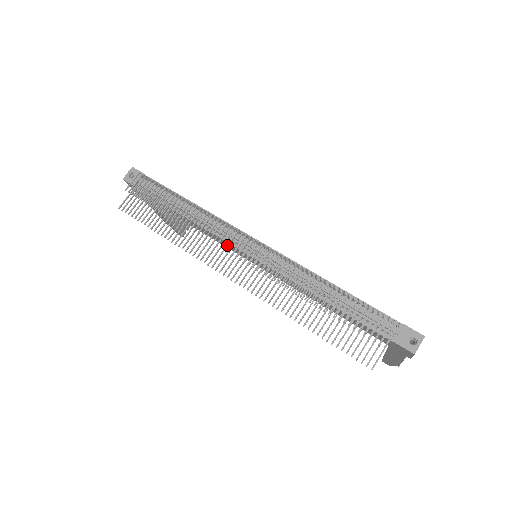
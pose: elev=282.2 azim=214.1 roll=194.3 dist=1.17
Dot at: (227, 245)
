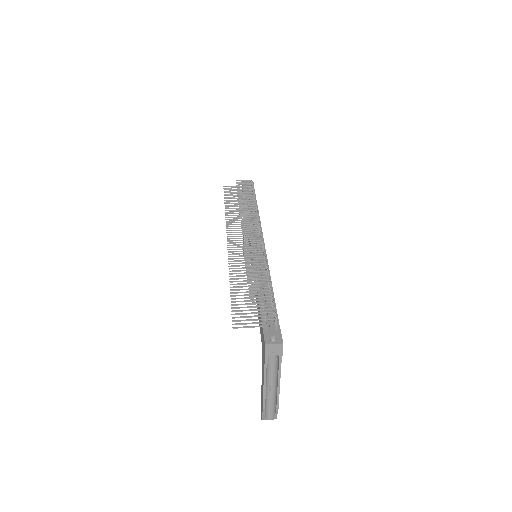
Dot at: (246, 227)
